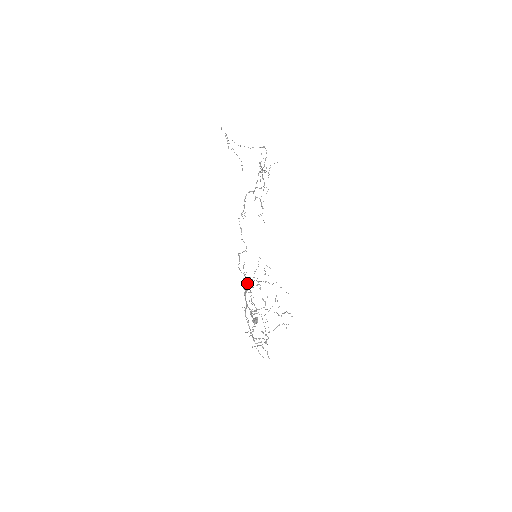
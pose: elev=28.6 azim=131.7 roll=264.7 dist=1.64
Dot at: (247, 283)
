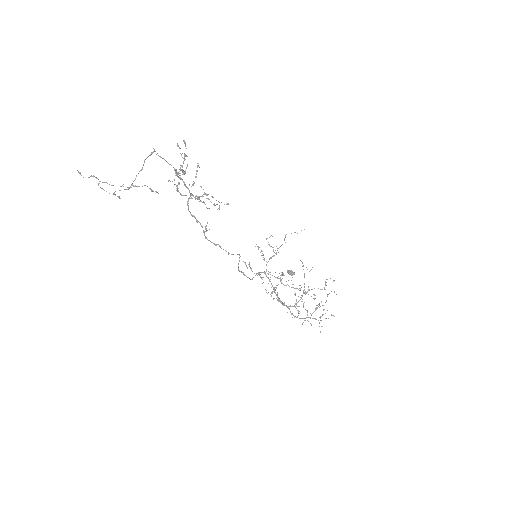
Dot at: (272, 291)
